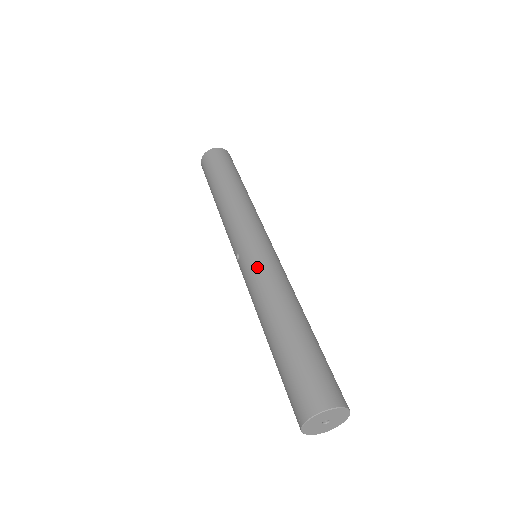
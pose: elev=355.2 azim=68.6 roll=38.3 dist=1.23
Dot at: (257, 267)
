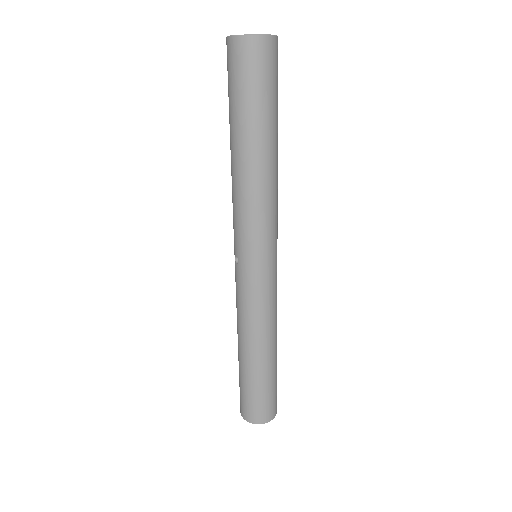
Dot at: (252, 297)
